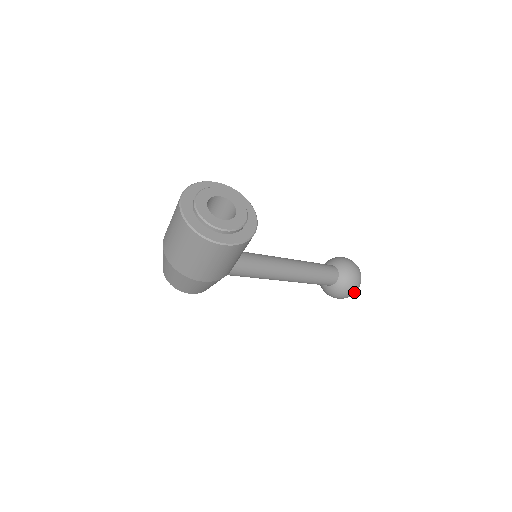
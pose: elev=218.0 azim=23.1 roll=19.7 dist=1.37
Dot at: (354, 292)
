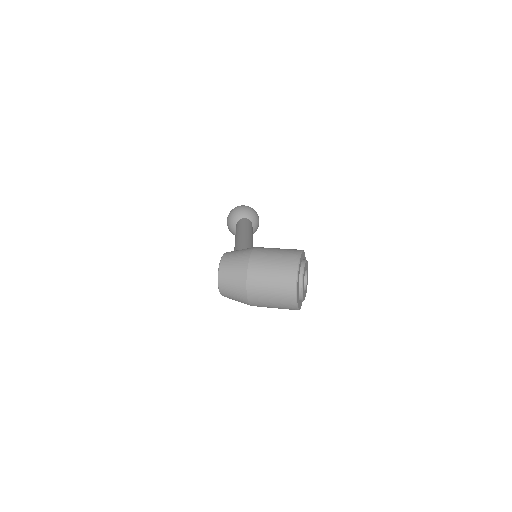
Dot at: occluded
